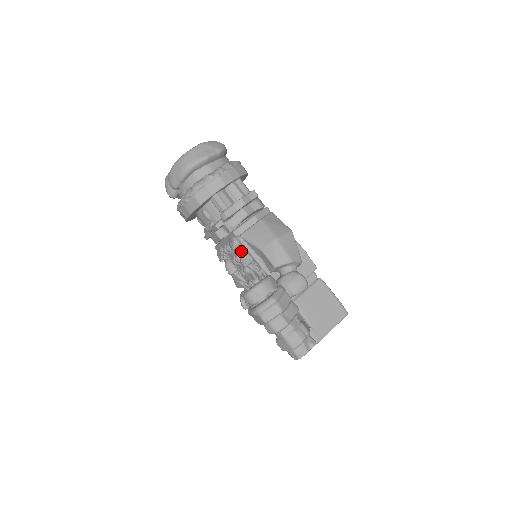
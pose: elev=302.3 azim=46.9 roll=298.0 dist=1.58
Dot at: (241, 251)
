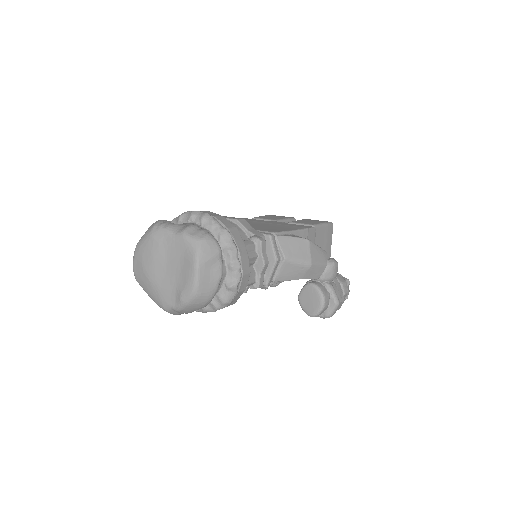
Dot at: occluded
